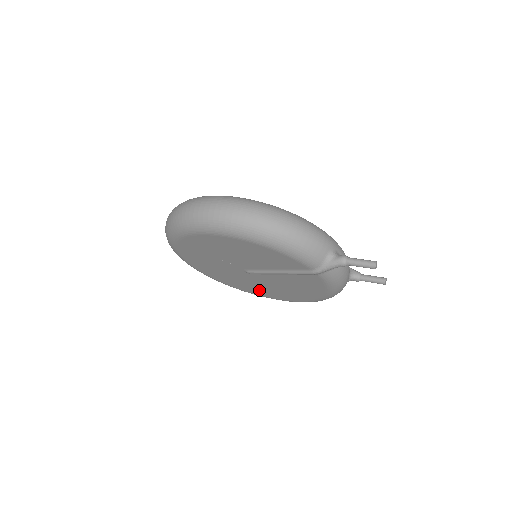
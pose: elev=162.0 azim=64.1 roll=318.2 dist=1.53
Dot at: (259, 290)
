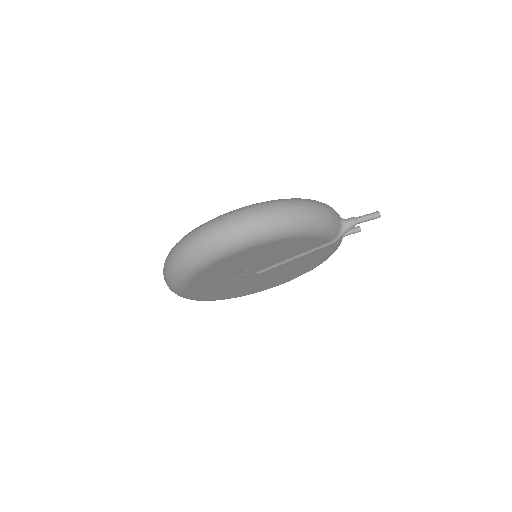
Dot at: (252, 289)
